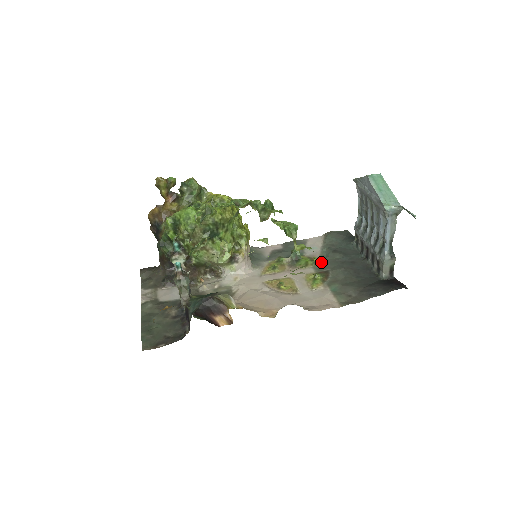
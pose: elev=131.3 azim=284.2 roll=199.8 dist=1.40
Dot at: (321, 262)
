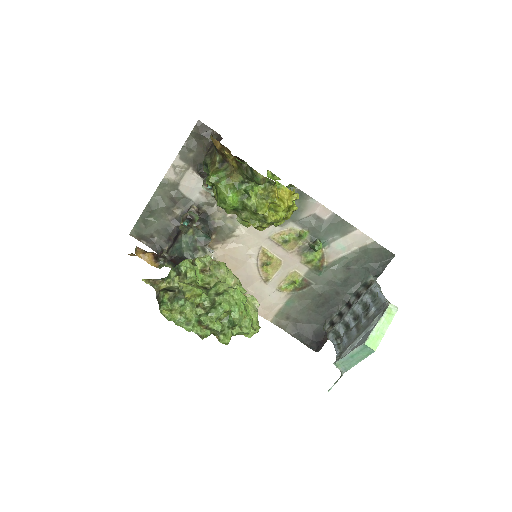
Dot at: (321, 270)
